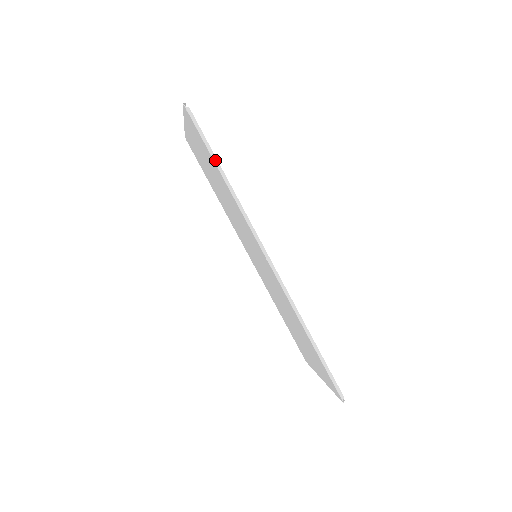
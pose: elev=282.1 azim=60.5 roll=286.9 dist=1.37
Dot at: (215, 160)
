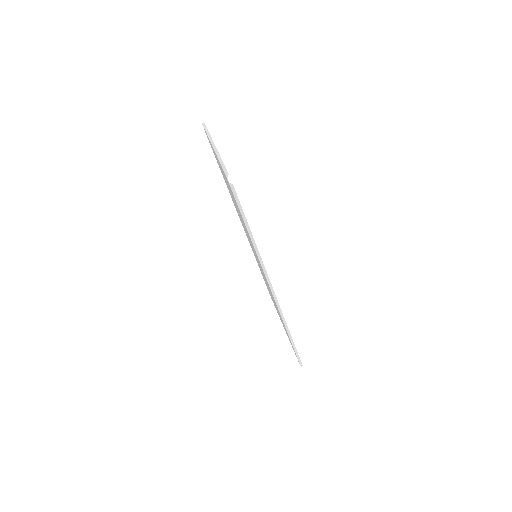
Dot at: (247, 226)
